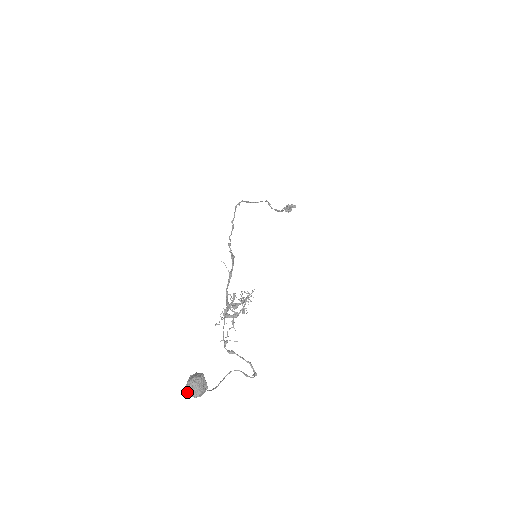
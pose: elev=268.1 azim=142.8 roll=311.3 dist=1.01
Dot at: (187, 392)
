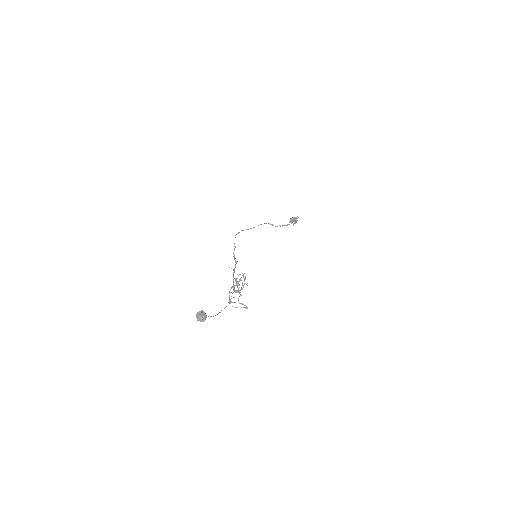
Dot at: occluded
